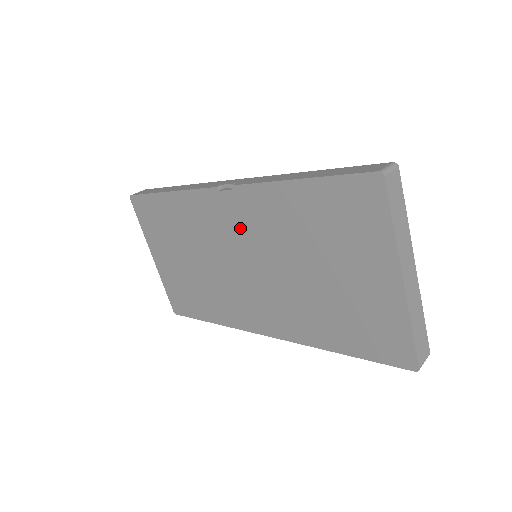
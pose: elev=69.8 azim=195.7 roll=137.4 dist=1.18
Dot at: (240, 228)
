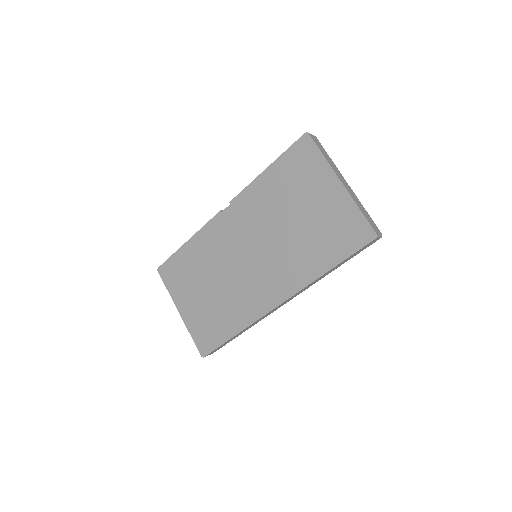
Dot at: (241, 228)
